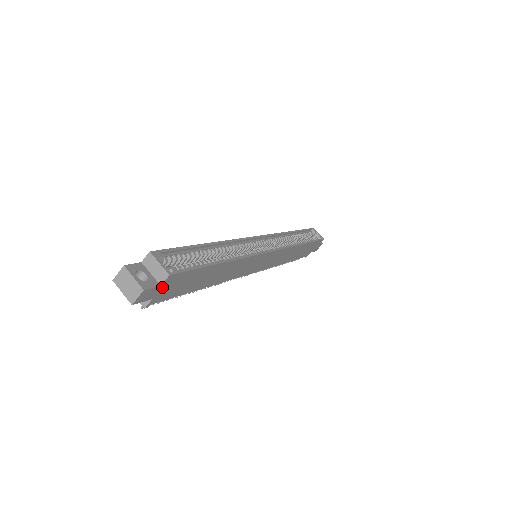
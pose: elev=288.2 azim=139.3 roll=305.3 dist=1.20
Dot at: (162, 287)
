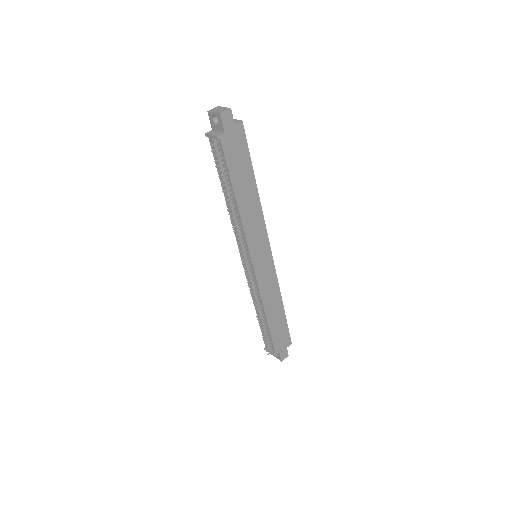
Dot at: (233, 129)
